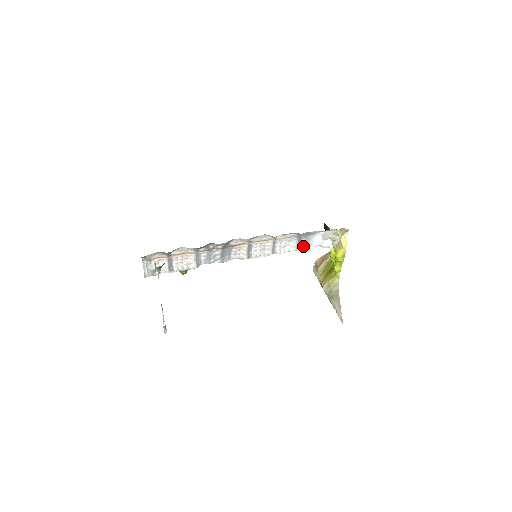
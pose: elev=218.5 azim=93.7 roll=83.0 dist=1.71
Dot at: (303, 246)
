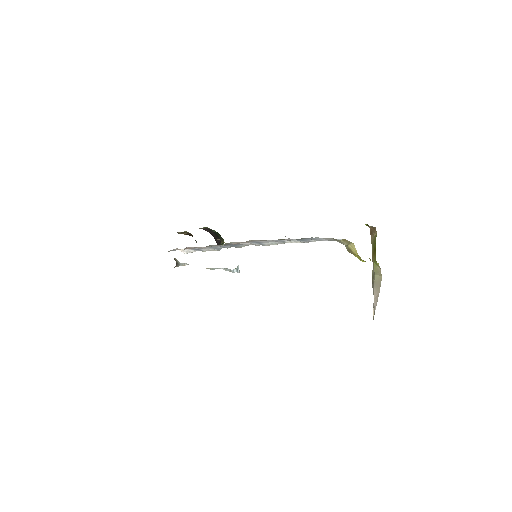
Dot at: (314, 240)
